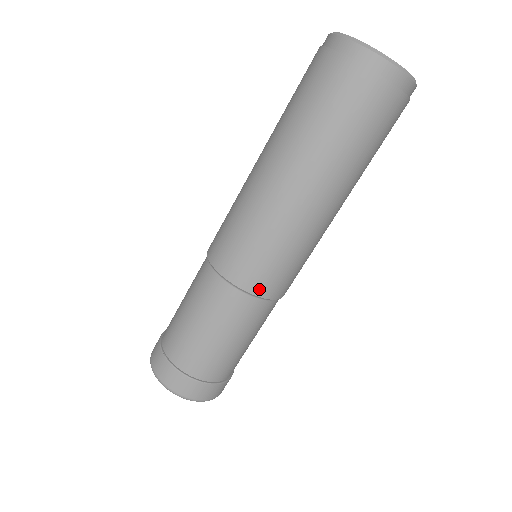
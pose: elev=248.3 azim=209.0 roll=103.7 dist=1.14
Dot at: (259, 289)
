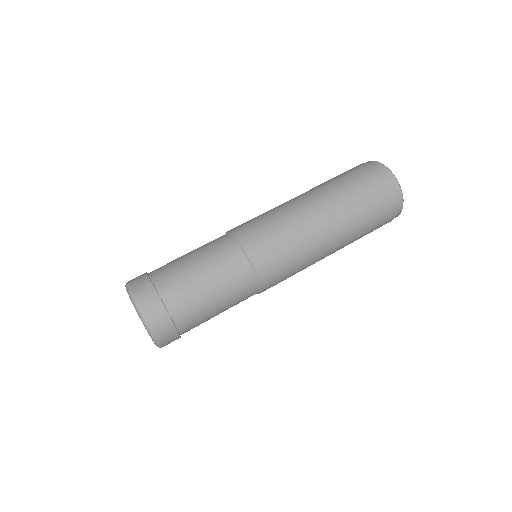
Dot at: (238, 232)
